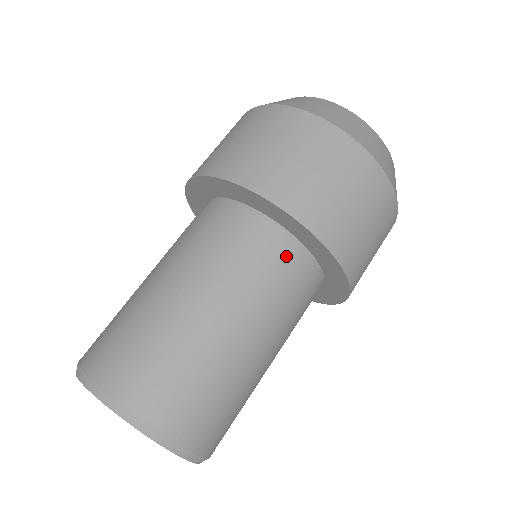
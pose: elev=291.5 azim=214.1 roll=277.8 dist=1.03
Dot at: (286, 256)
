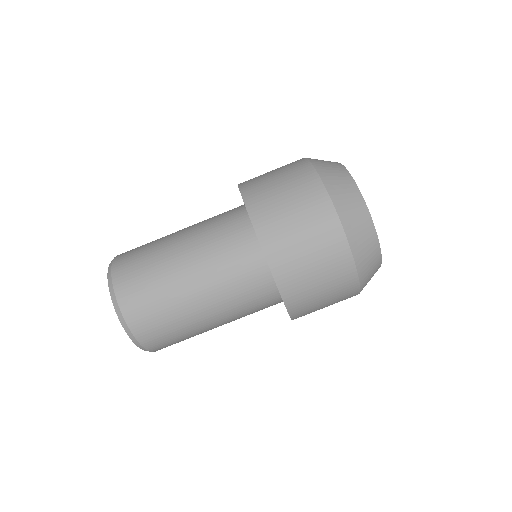
Dot at: (270, 305)
